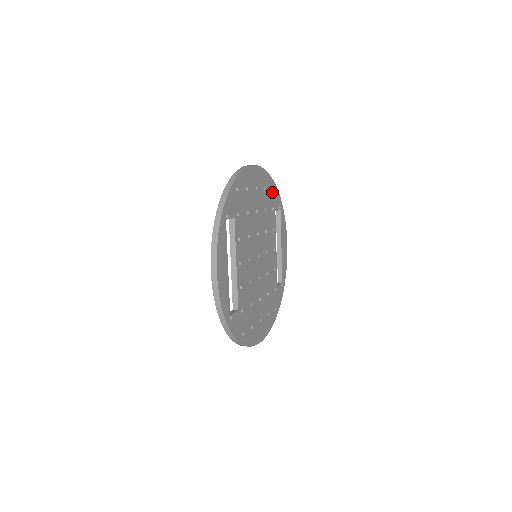
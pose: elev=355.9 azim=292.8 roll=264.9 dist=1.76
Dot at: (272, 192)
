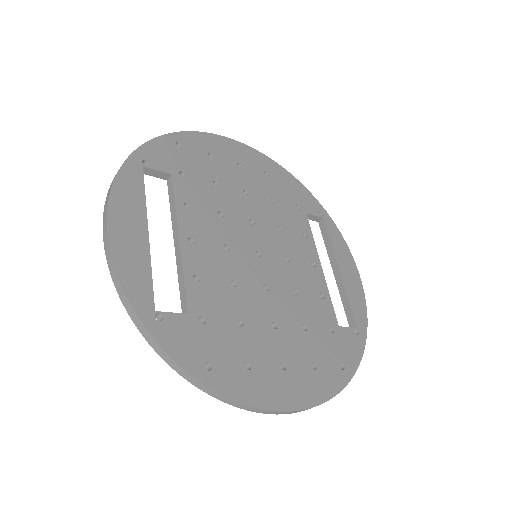
Dot at: (292, 188)
